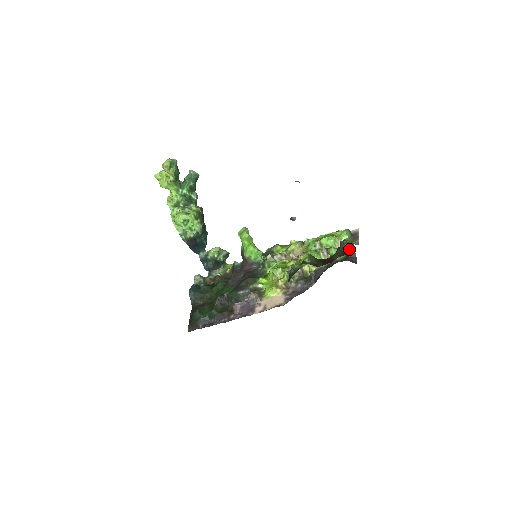
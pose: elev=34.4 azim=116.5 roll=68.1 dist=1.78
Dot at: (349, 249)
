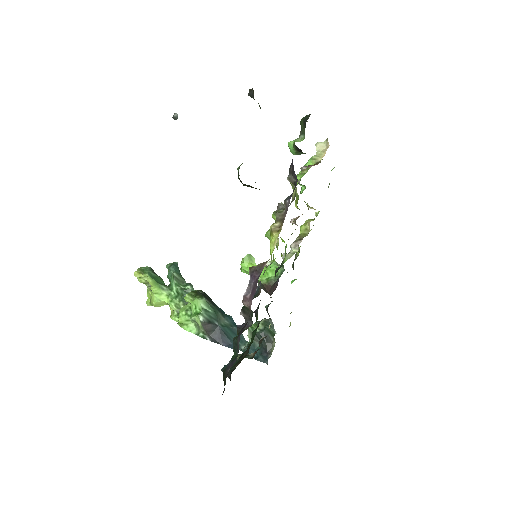
Dot at: (302, 123)
